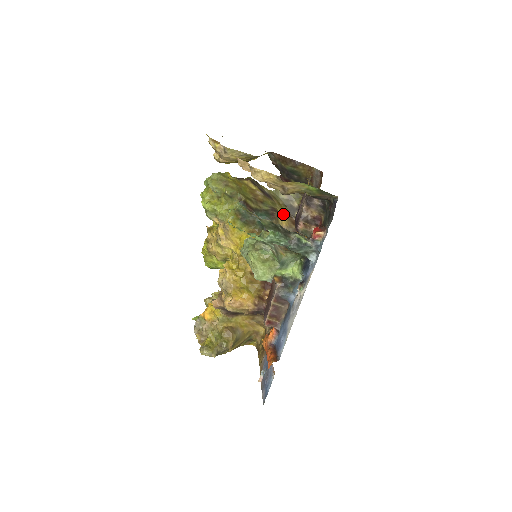
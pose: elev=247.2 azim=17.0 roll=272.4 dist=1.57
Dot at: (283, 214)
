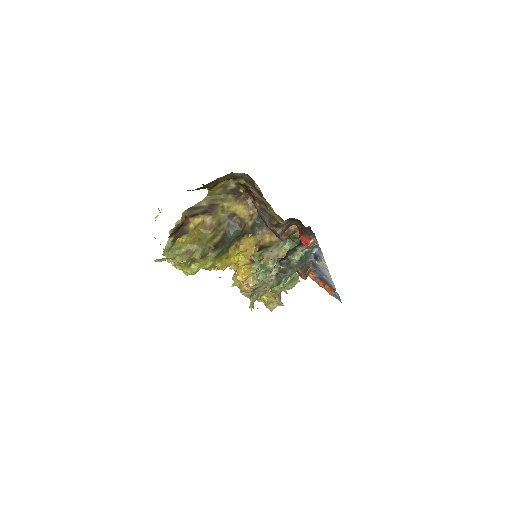
Dot at: (235, 205)
